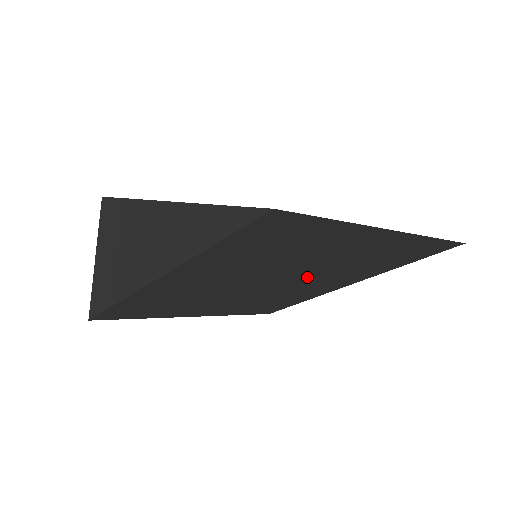
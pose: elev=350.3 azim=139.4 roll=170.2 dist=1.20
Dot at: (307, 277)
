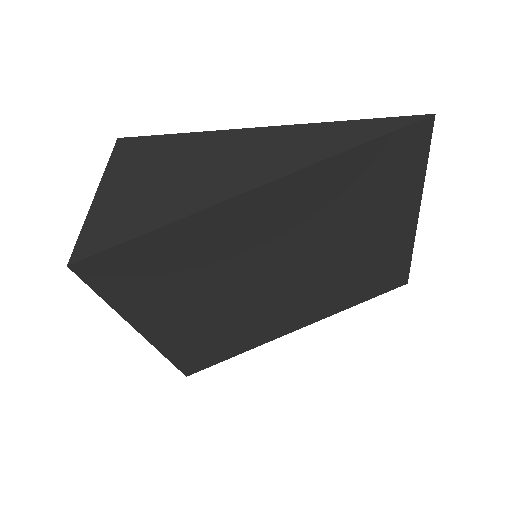
Dot at: (306, 283)
